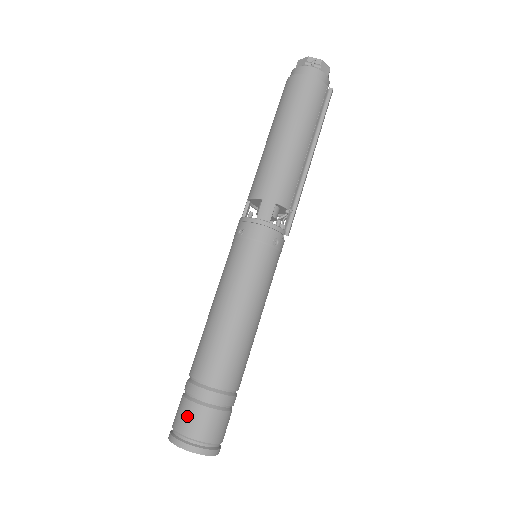
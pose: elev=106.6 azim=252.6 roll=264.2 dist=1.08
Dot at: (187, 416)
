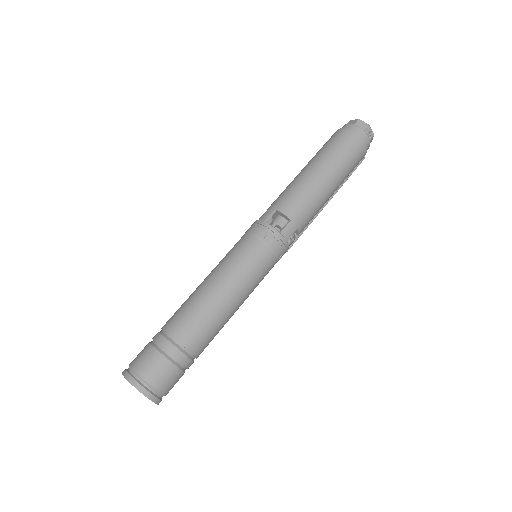
Dot at: (158, 369)
